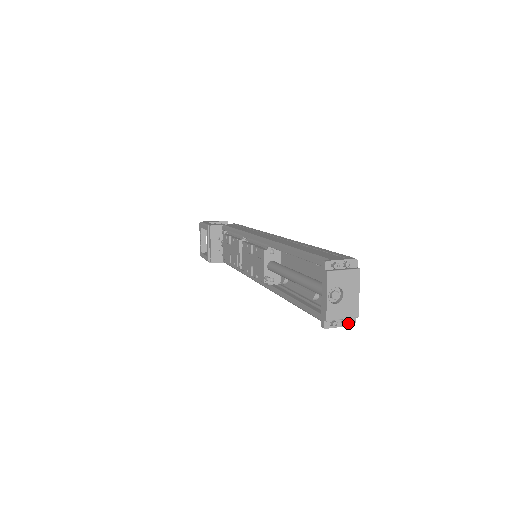
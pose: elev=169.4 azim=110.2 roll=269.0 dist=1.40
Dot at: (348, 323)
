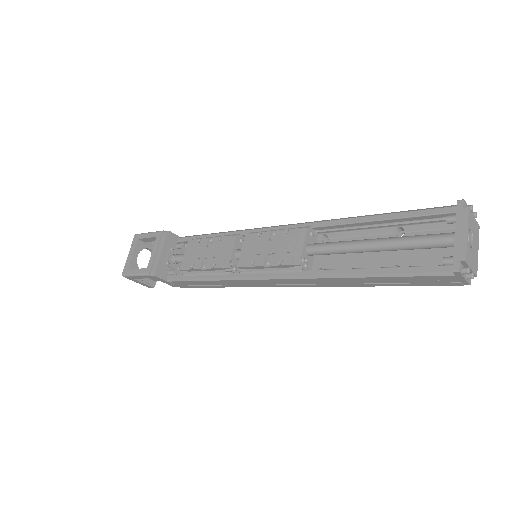
Dot at: (473, 276)
